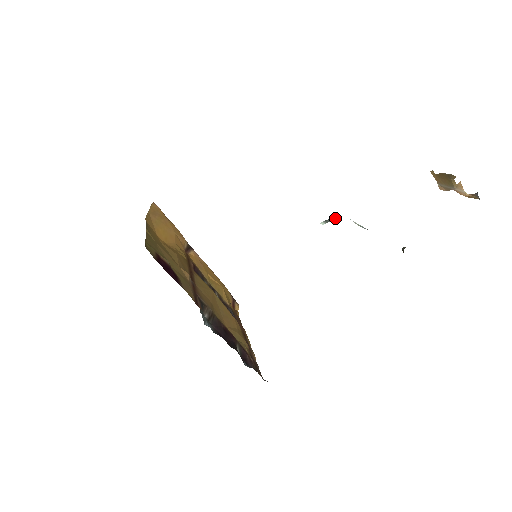
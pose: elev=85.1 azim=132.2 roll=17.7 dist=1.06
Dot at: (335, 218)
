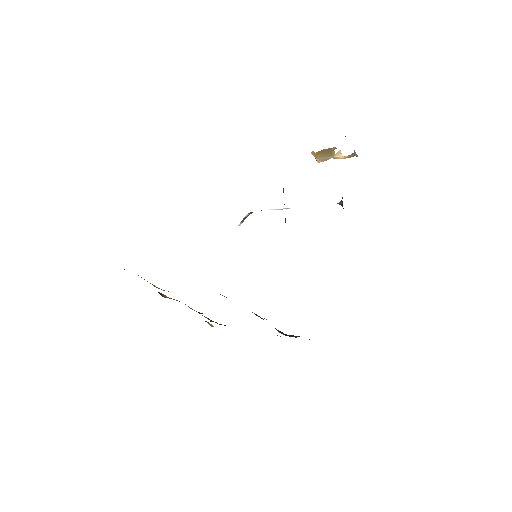
Dot at: occluded
